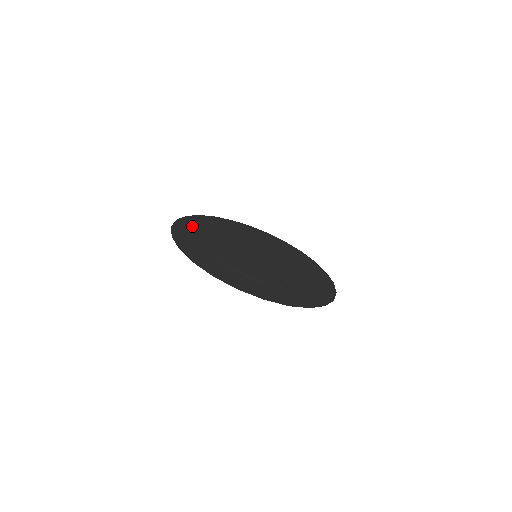
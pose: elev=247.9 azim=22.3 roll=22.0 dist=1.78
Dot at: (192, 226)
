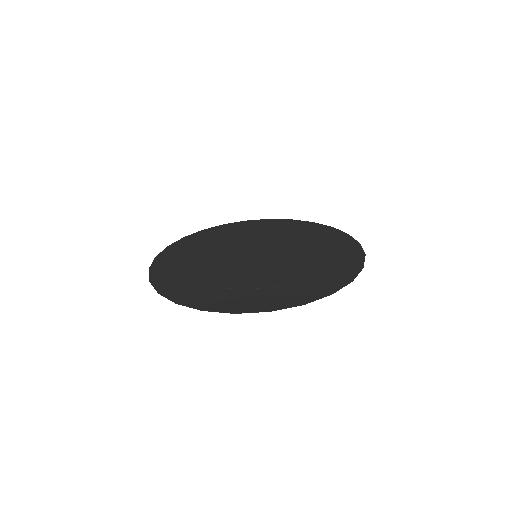
Dot at: (184, 247)
